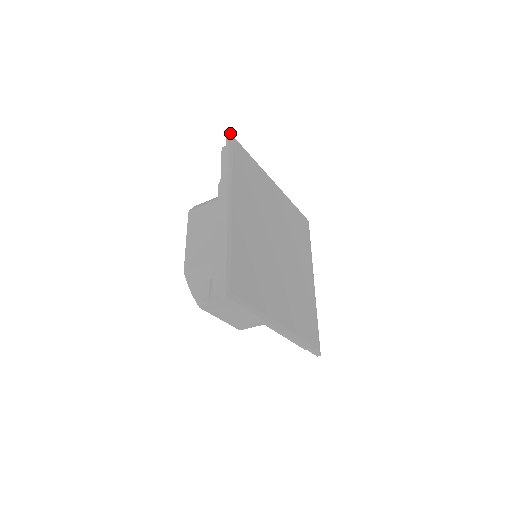
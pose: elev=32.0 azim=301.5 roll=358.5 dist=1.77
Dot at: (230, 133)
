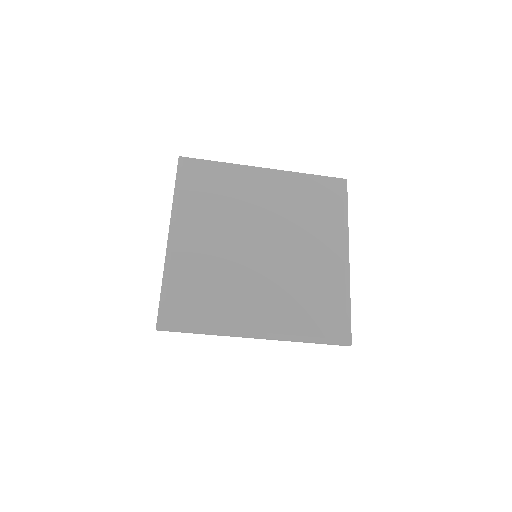
Dot at: (180, 157)
